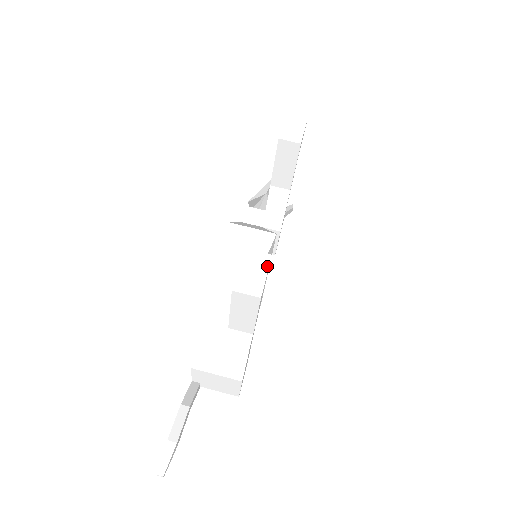
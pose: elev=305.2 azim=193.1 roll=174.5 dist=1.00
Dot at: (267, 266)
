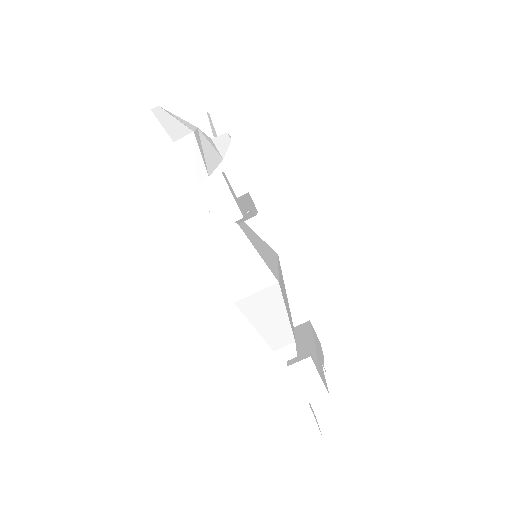
Dot at: (314, 369)
